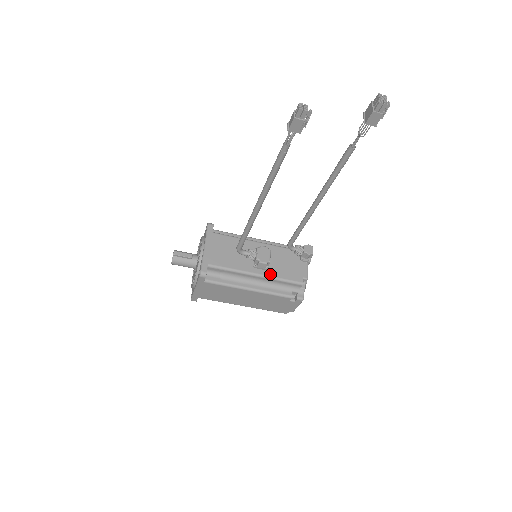
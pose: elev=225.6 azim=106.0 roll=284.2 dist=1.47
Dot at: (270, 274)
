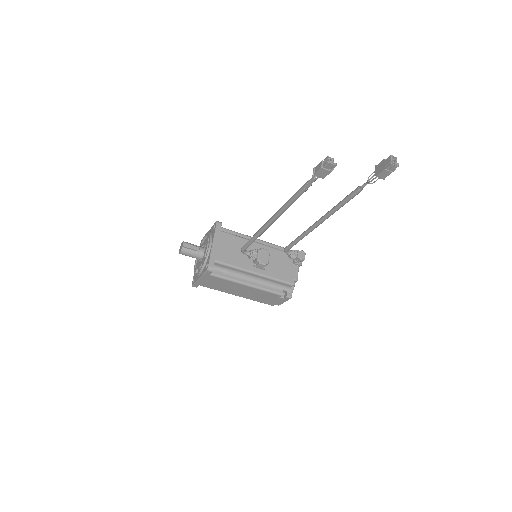
Dot at: (267, 274)
